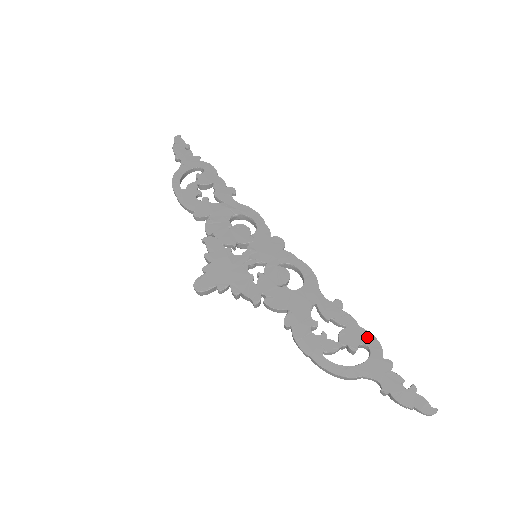
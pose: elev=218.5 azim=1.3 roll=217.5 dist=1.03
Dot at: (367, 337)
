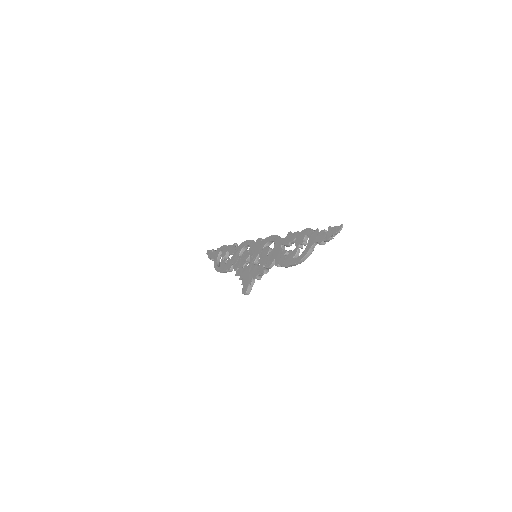
Dot at: (304, 232)
